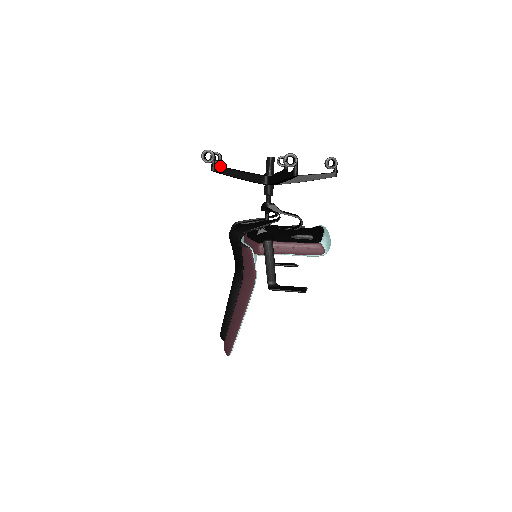
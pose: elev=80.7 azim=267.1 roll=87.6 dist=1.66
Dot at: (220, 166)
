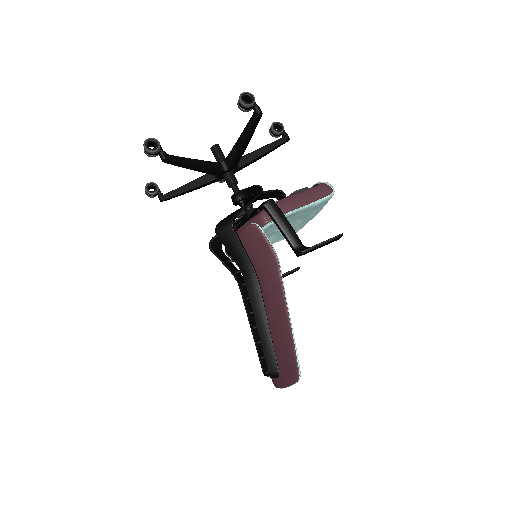
Dot at: (161, 195)
